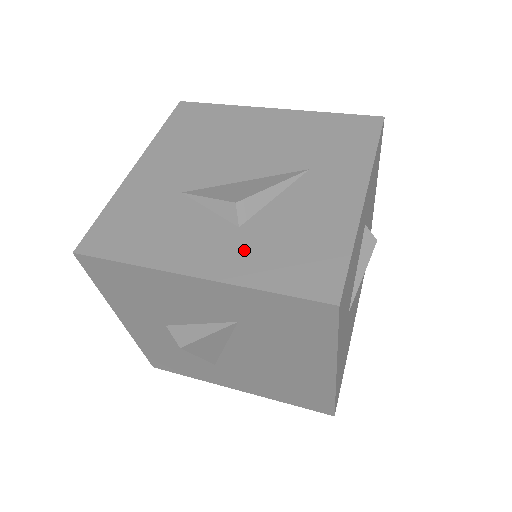
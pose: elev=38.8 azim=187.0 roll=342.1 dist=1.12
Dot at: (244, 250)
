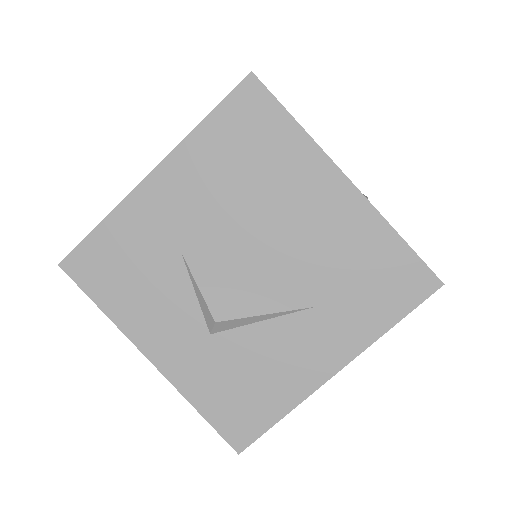
Dot at: (201, 362)
